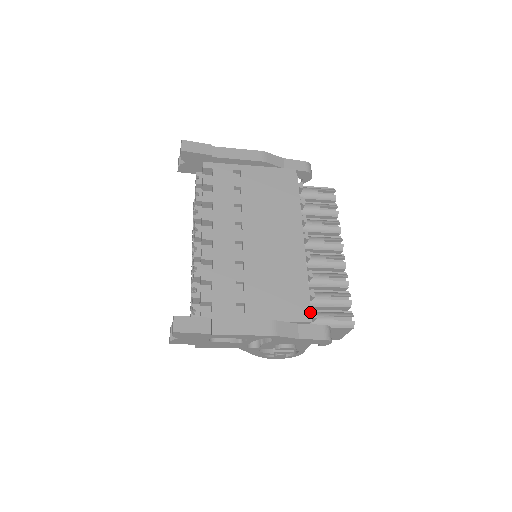
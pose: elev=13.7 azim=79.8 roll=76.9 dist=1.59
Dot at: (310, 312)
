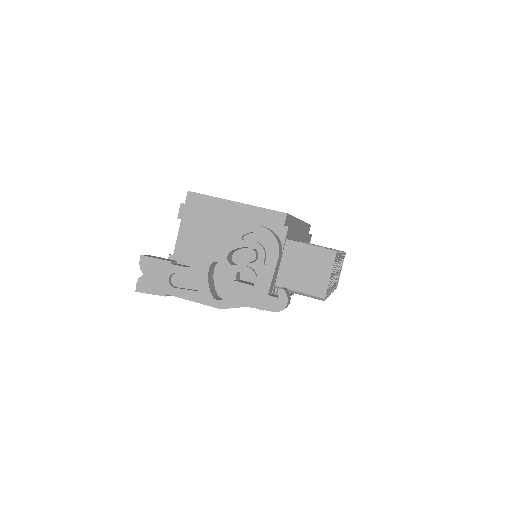
Dot at: occluded
